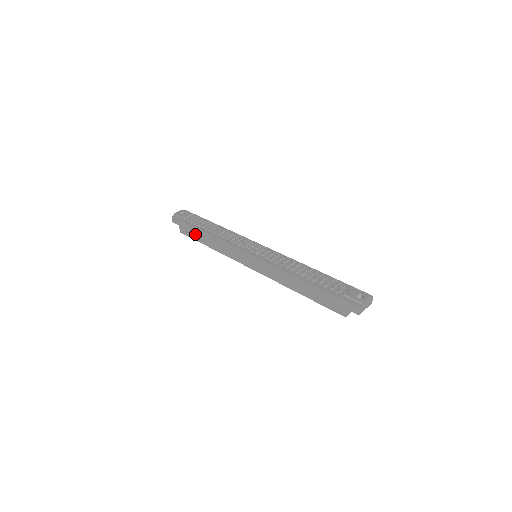
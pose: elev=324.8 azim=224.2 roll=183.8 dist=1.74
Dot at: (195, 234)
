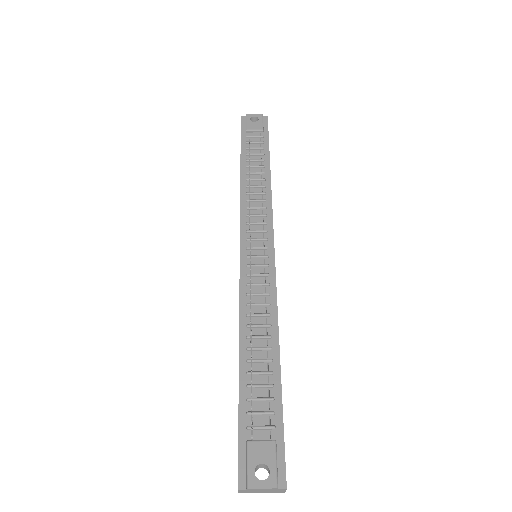
Dot at: occluded
